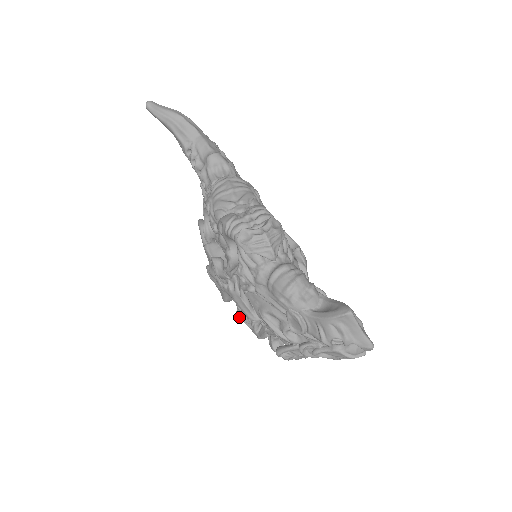
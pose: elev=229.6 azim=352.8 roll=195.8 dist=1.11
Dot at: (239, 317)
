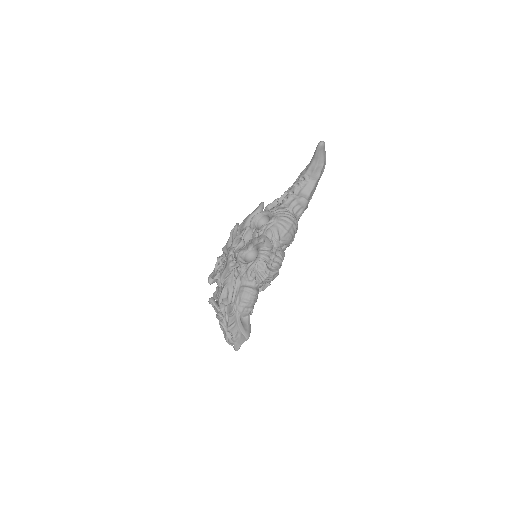
Dot at: (218, 259)
